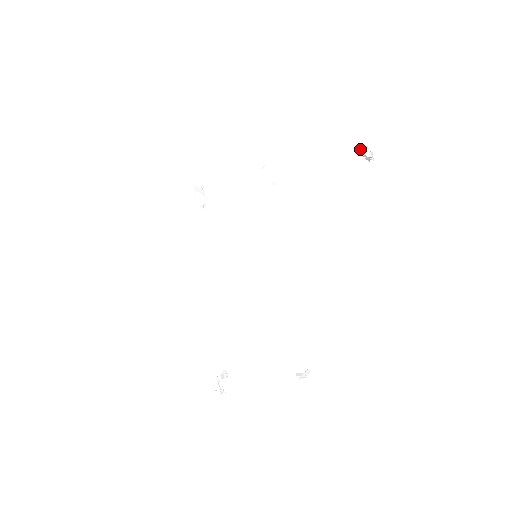
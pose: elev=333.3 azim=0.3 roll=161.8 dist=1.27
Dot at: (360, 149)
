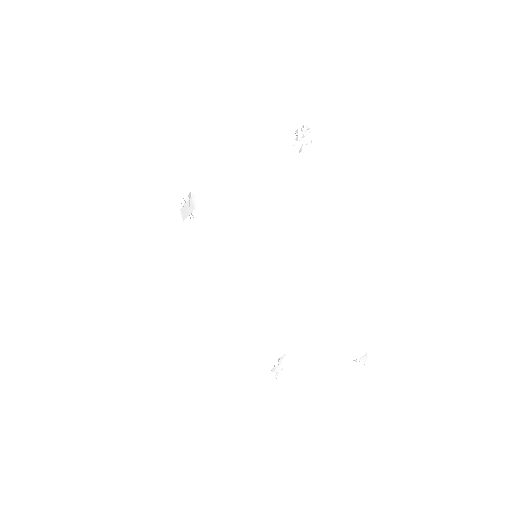
Dot at: occluded
